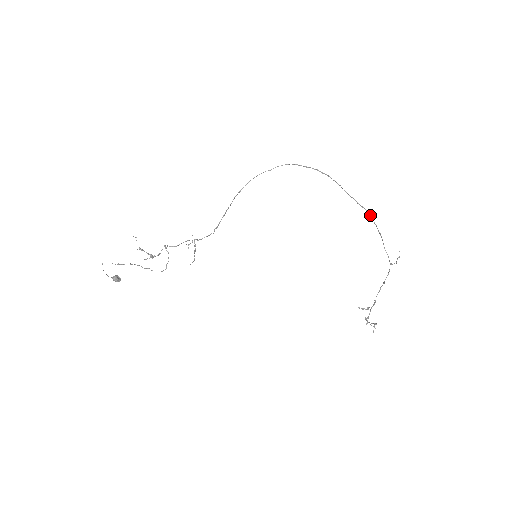
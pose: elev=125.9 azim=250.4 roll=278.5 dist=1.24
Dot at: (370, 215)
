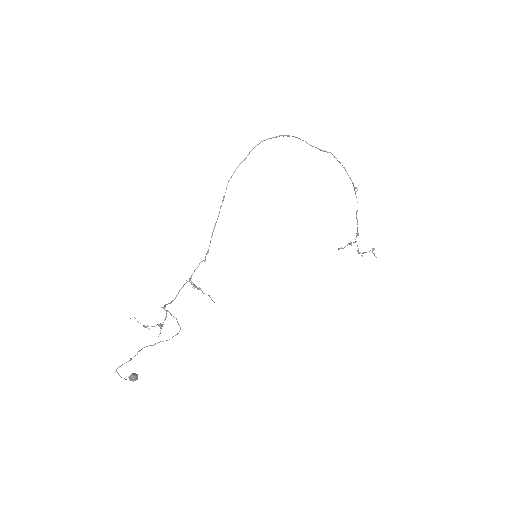
Dot at: (333, 155)
